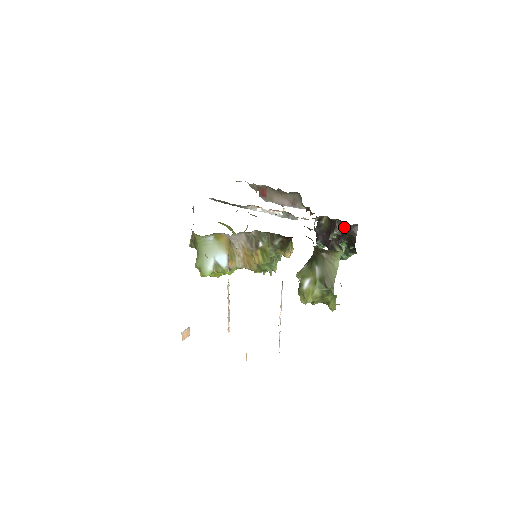
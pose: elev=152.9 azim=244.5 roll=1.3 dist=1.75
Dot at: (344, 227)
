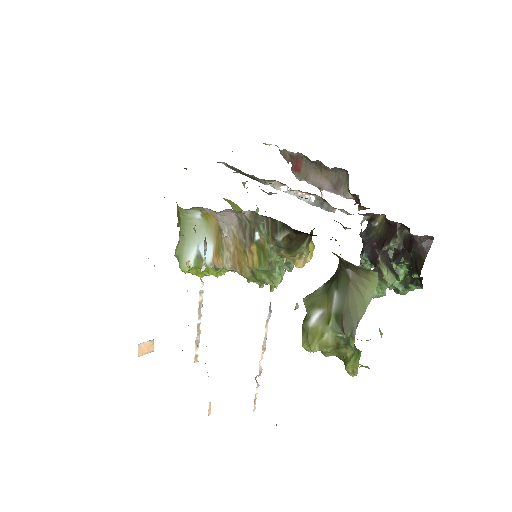
Dot at: (409, 238)
